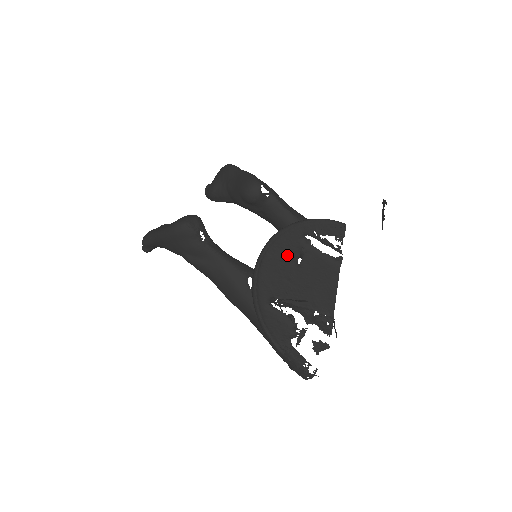
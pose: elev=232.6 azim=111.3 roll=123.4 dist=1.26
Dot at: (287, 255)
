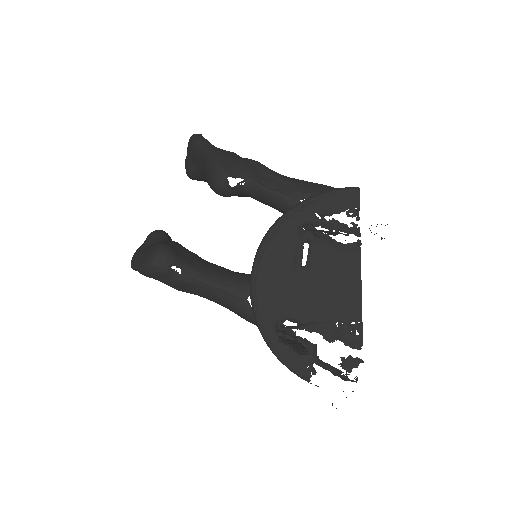
Dot at: (286, 260)
